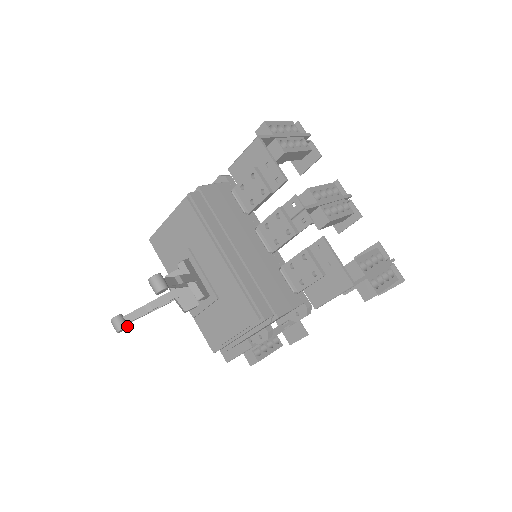
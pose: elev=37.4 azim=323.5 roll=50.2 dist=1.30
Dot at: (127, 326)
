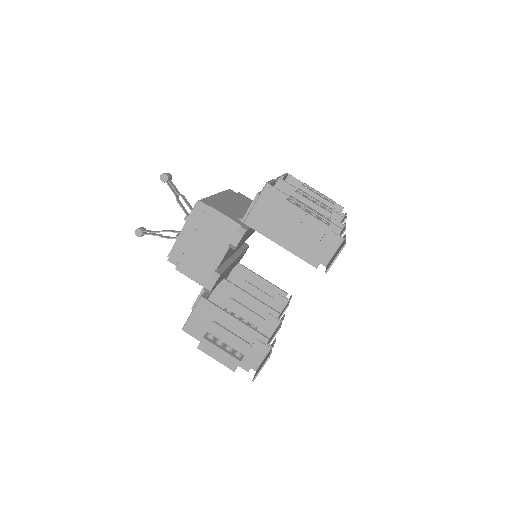
Dot at: (142, 231)
